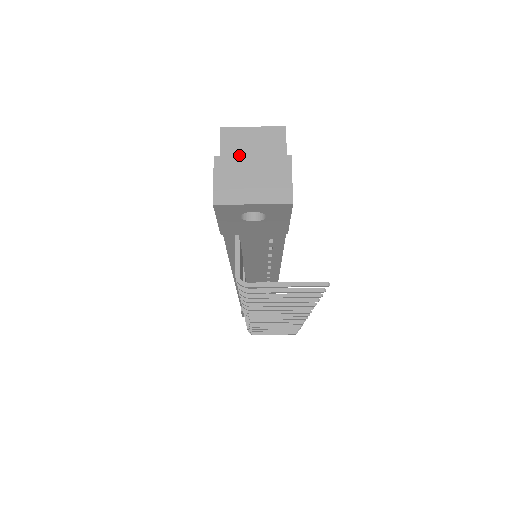
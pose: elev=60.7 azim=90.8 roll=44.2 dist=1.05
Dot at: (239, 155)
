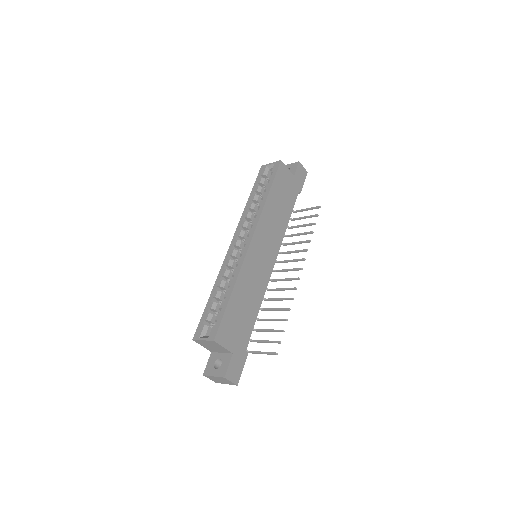
Dot at: (208, 347)
